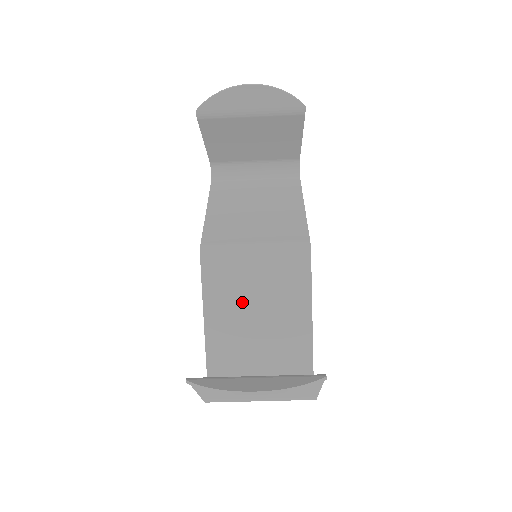
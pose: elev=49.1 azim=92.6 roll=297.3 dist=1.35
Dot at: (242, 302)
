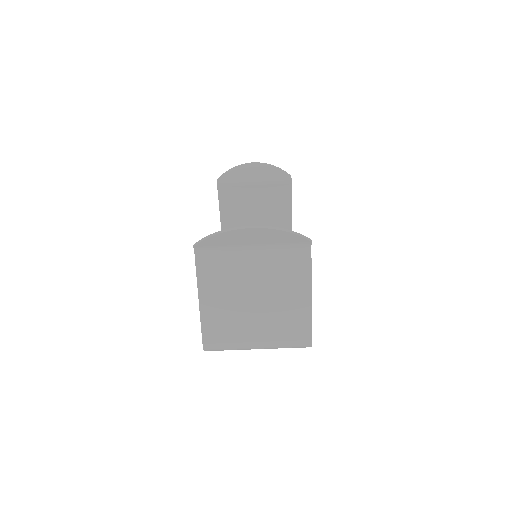
Dot at: occluded
